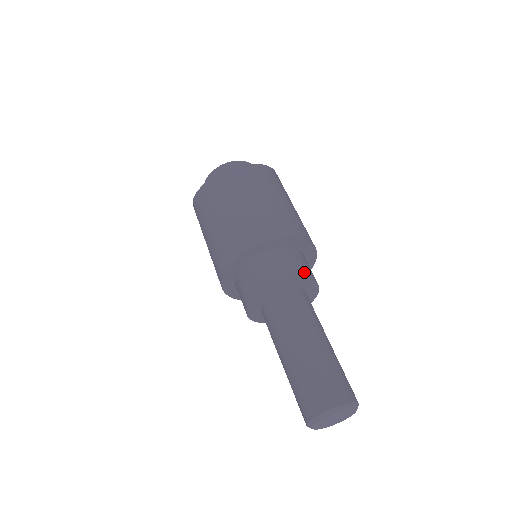
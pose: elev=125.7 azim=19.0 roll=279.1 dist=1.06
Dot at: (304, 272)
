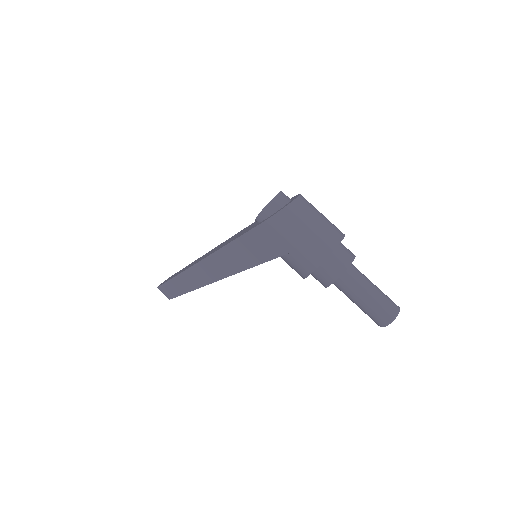
Dot at: occluded
